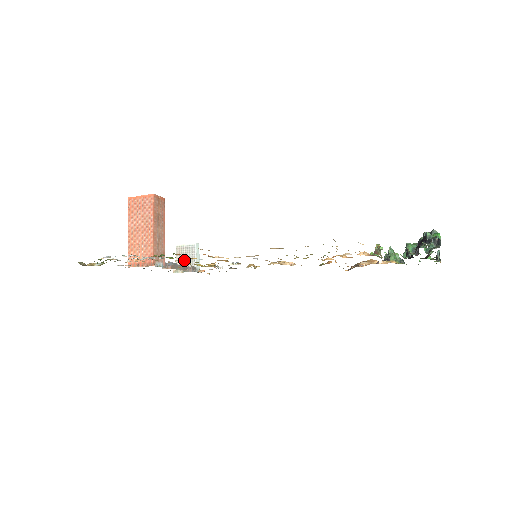
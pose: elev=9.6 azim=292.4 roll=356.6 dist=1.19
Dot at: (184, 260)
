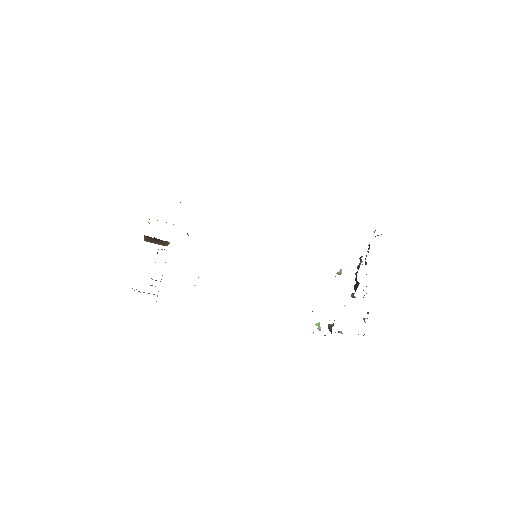
Dot at: occluded
